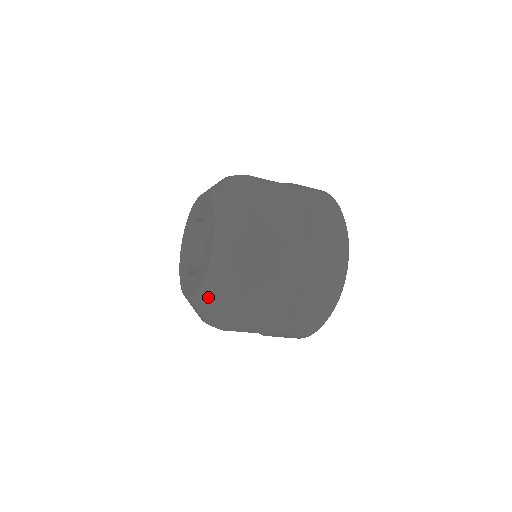
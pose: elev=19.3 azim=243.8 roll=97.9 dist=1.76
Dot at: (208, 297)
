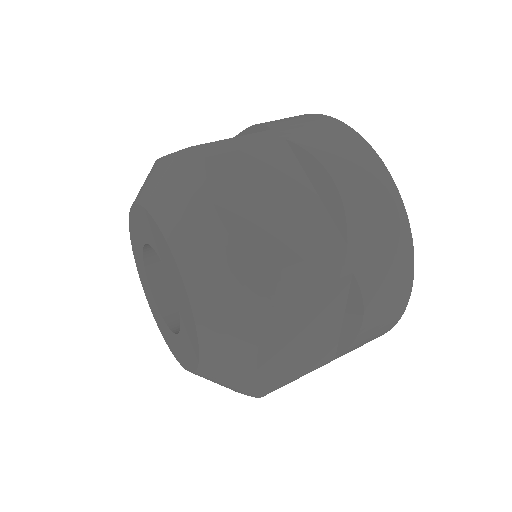
Dot at: (217, 370)
